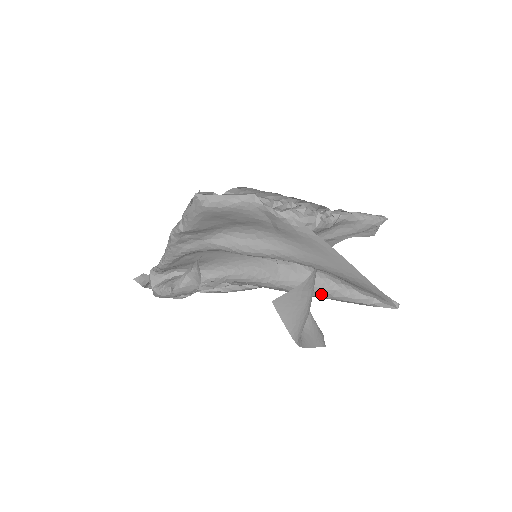
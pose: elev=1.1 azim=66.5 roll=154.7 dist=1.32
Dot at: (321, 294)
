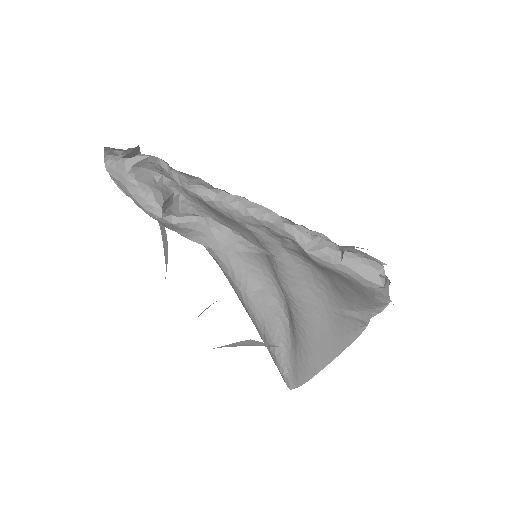
Dot at: (267, 343)
